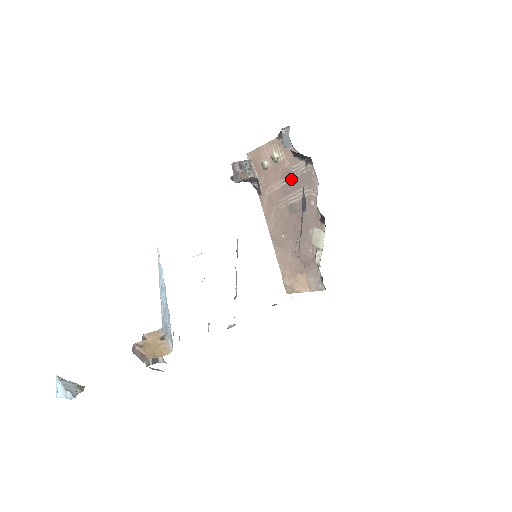
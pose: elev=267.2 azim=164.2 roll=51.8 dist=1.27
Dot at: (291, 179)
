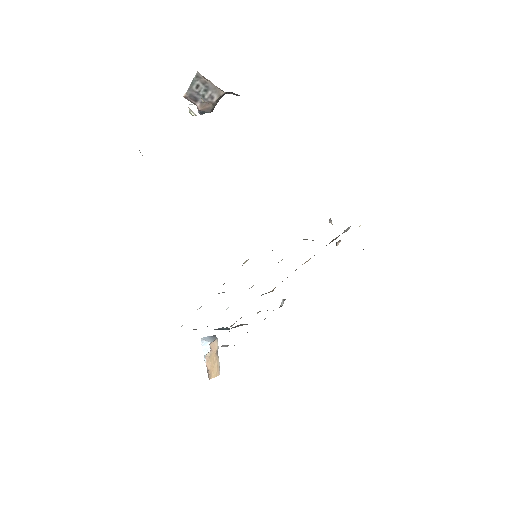
Dot at: occluded
